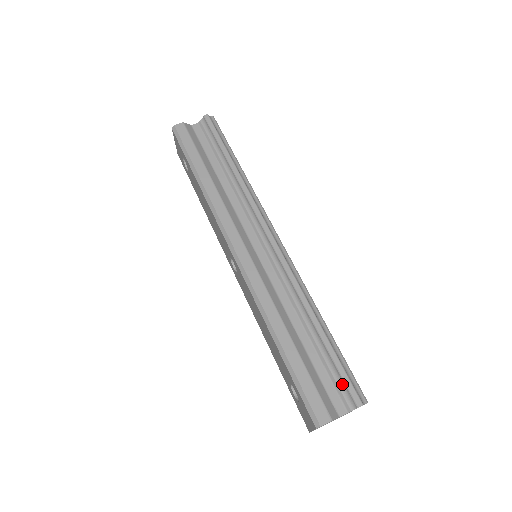
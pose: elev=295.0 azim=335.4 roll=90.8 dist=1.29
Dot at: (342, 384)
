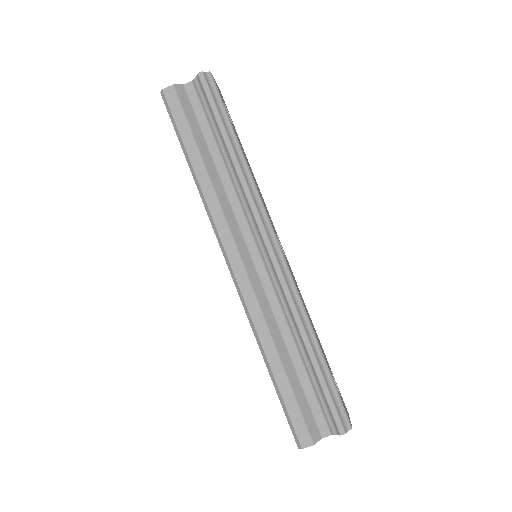
Dot at: (328, 410)
